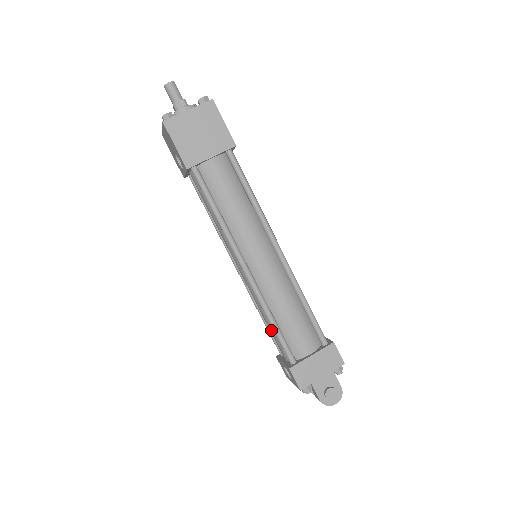
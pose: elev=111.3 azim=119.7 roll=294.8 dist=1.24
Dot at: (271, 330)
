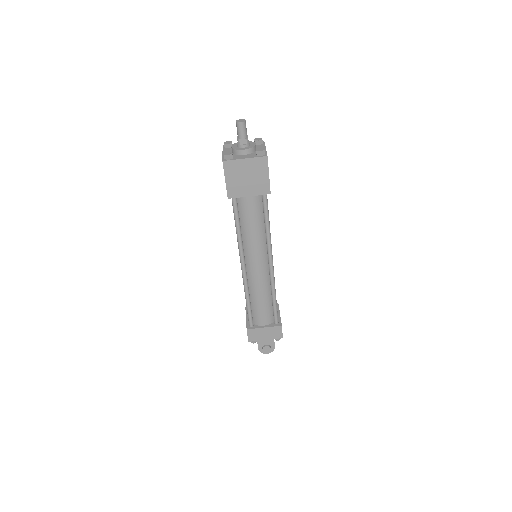
Dot at: occluded
